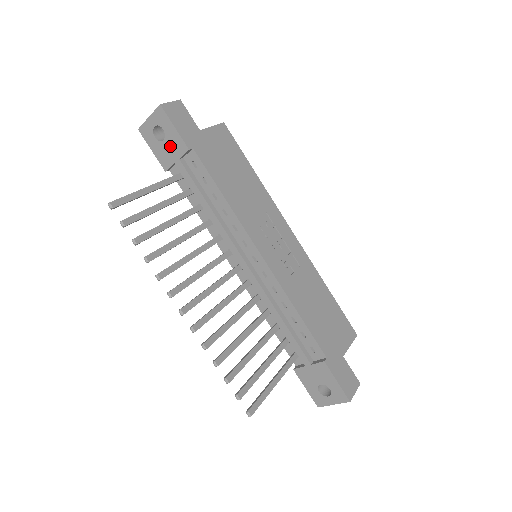
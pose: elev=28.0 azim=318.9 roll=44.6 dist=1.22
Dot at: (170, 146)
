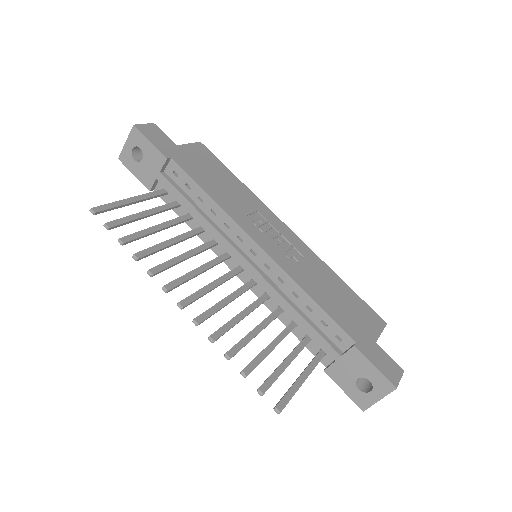
Dot at: (149, 163)
